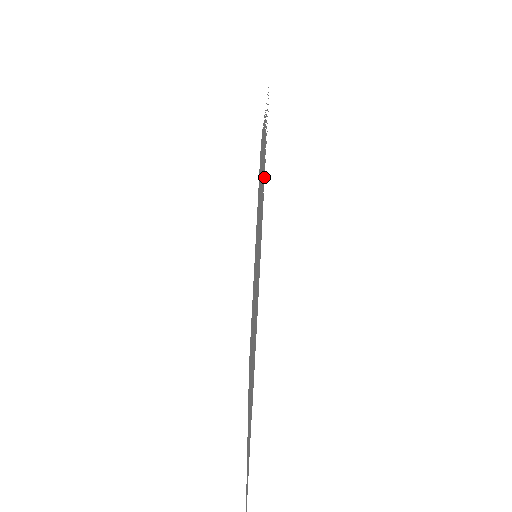
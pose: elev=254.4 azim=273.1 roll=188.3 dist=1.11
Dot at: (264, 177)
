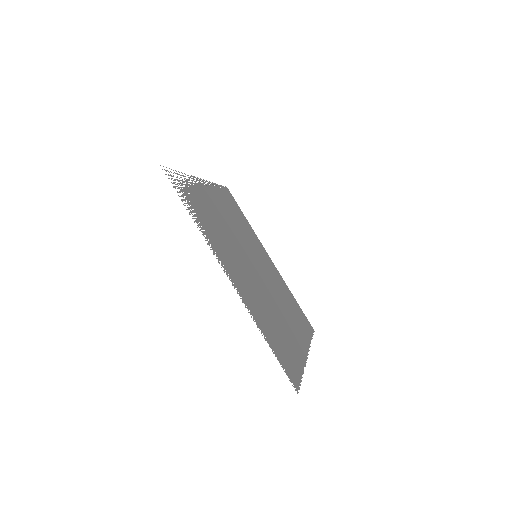
Dot at: occluded
